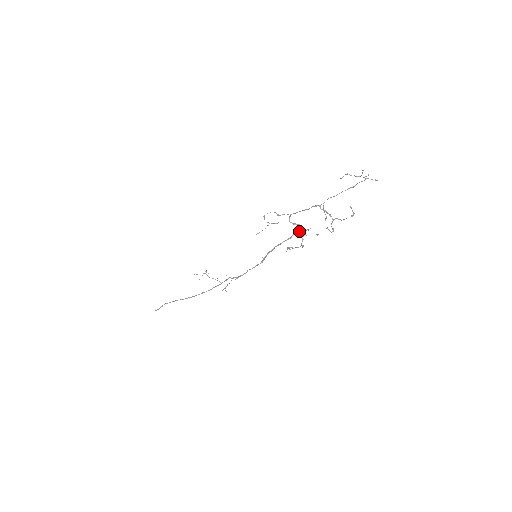
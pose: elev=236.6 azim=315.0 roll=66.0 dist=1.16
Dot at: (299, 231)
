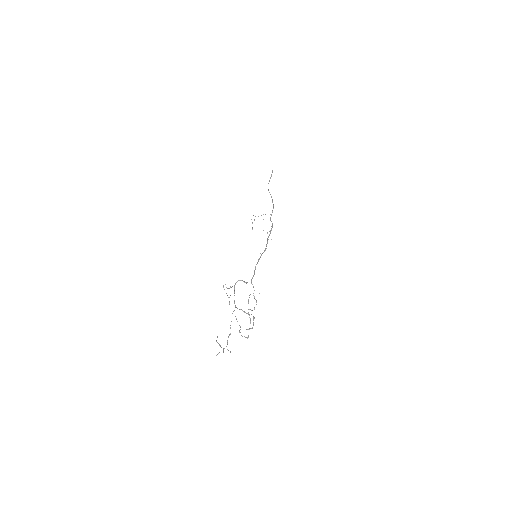
Dot at: (251, 283)
